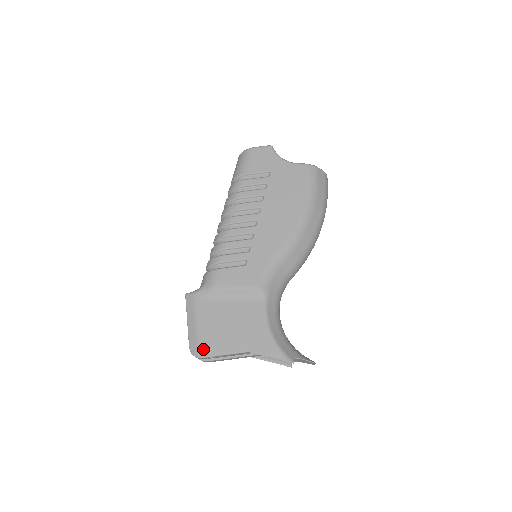
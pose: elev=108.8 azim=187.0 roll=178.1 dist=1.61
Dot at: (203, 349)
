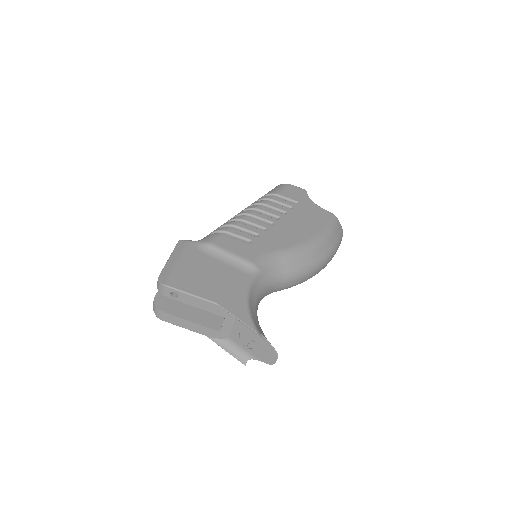
Dot at: (173, 280)
